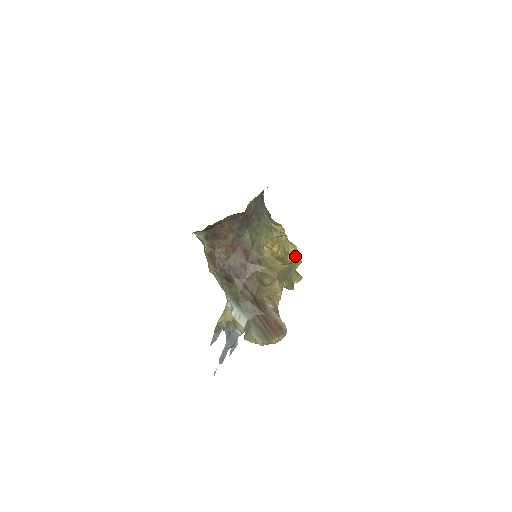
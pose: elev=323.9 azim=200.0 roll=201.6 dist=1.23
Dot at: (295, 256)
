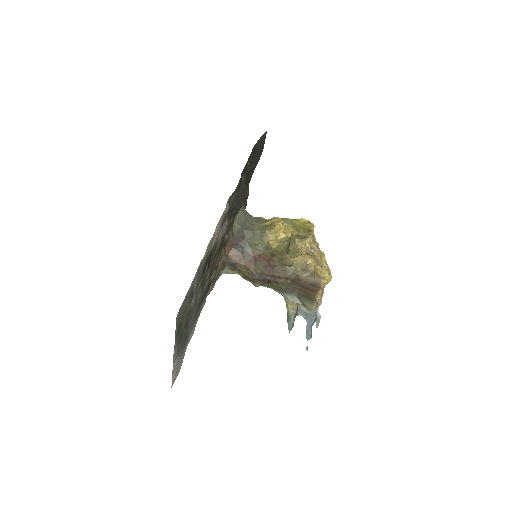
Dot at: (305, 226)
